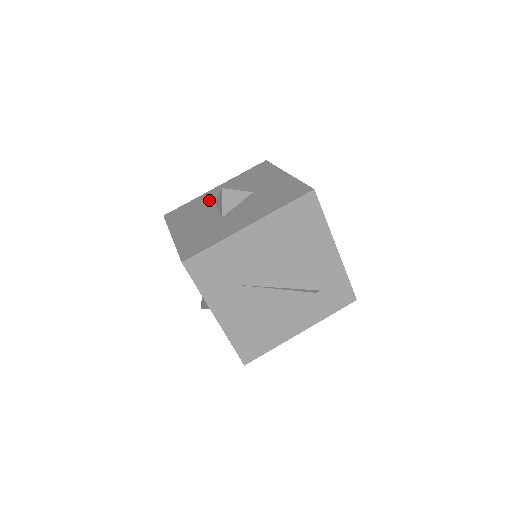
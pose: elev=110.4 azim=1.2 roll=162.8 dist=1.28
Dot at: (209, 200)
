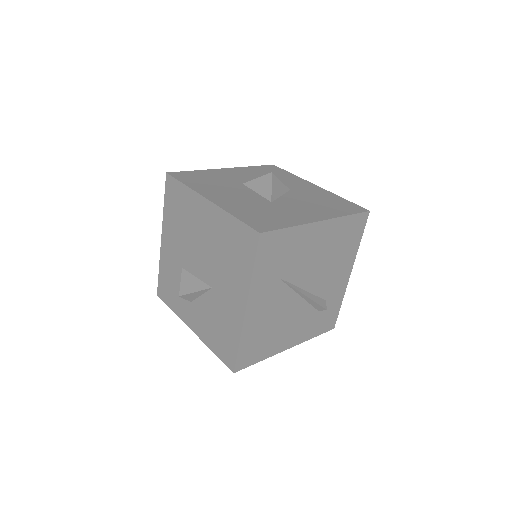
Dot at: (230, 178)
